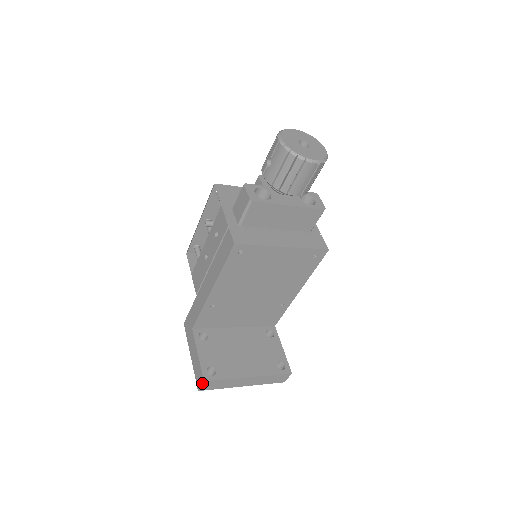
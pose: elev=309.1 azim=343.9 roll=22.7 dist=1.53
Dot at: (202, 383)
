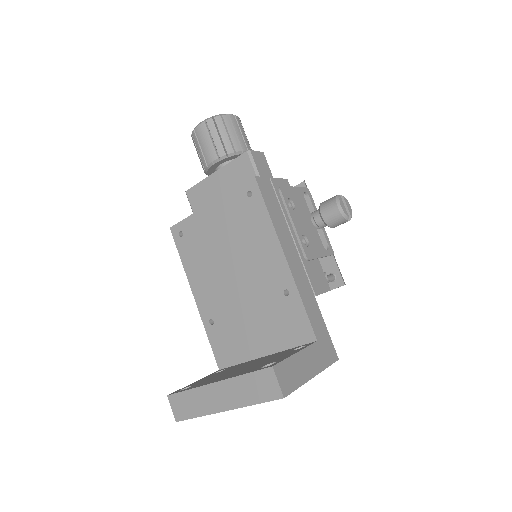
Dot at: (169, 401)
